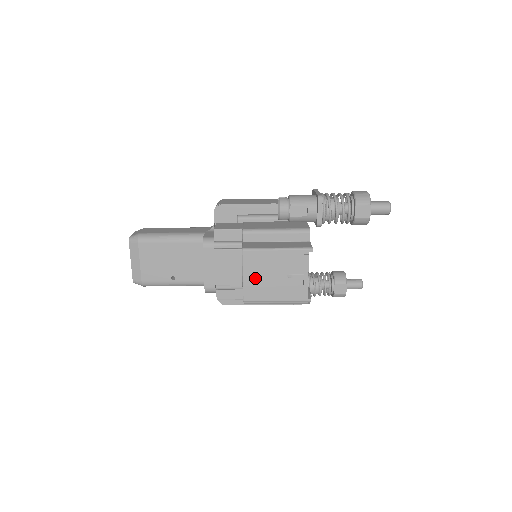
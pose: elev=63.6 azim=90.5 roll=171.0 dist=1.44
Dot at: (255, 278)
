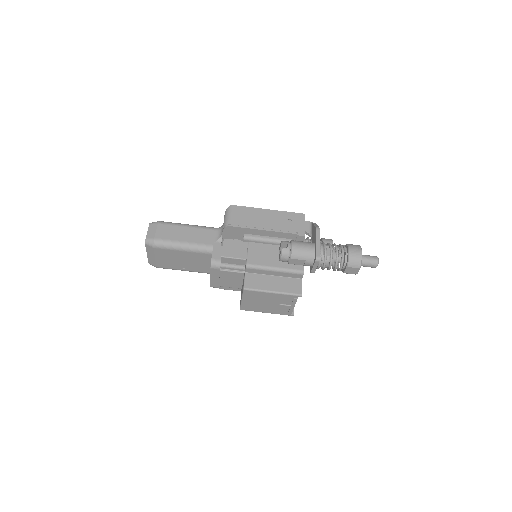
Dot at: (251, 302)
